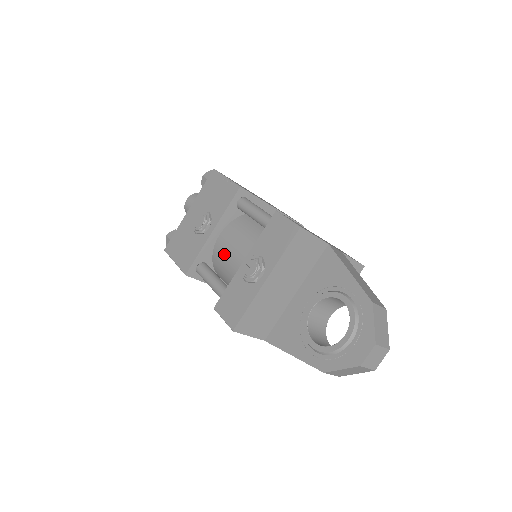
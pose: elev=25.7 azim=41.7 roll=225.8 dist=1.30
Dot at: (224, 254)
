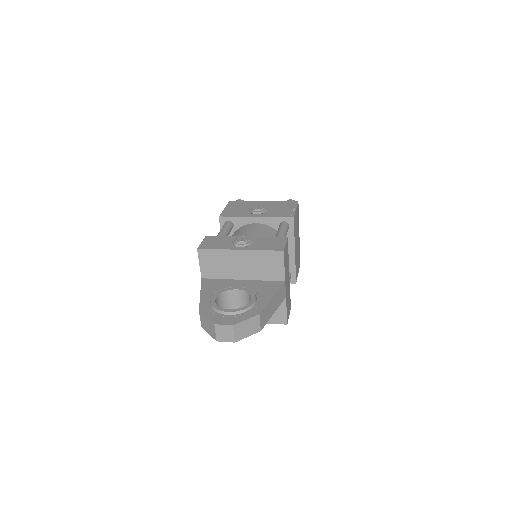
Dot at: (245, 230)
